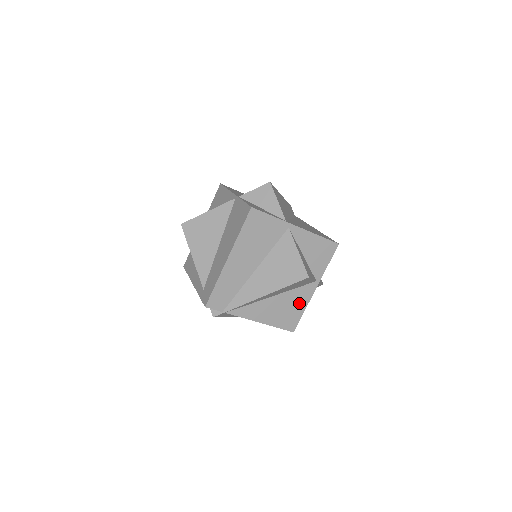
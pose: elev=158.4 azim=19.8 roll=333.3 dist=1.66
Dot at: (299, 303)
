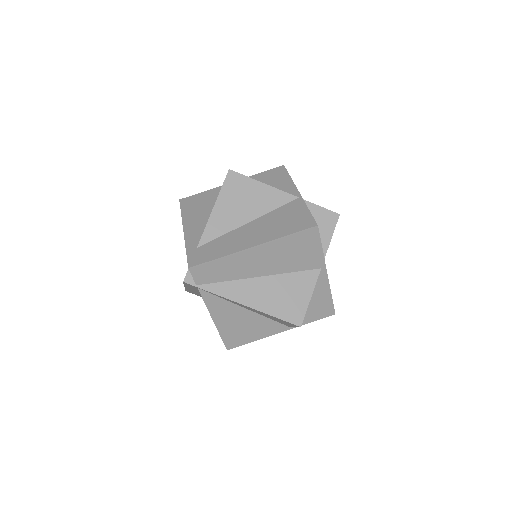
Dot at: (258, 332)
